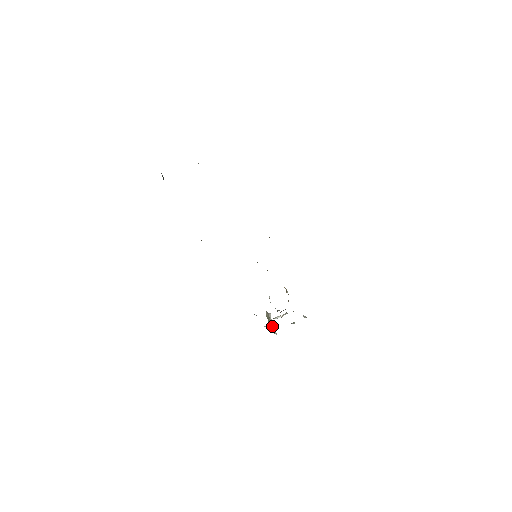
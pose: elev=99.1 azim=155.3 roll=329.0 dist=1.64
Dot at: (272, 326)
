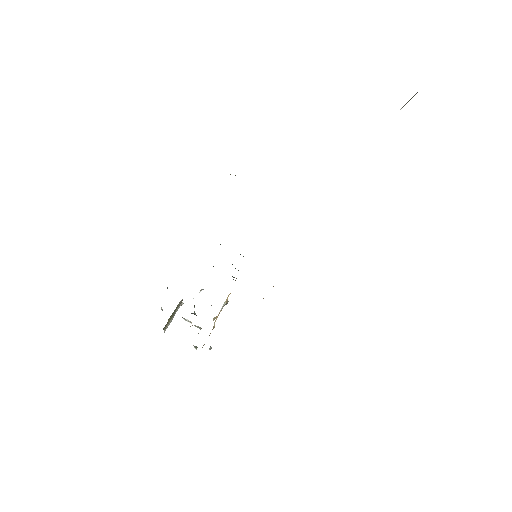
Dot at: (170, 320)
